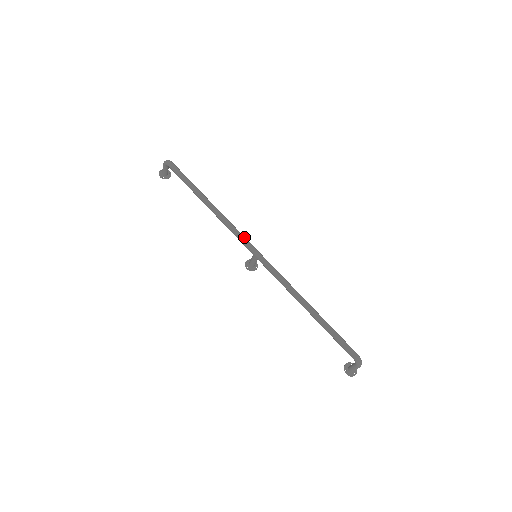
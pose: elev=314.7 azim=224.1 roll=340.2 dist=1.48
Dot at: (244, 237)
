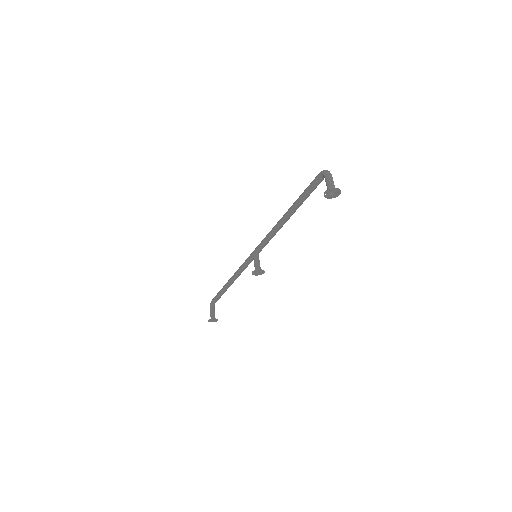
Dot at: occluded
